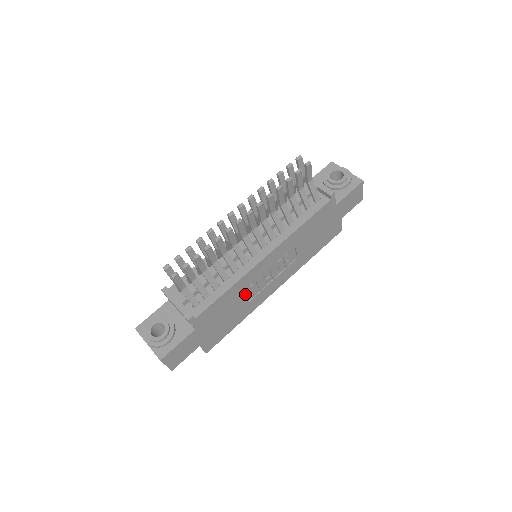
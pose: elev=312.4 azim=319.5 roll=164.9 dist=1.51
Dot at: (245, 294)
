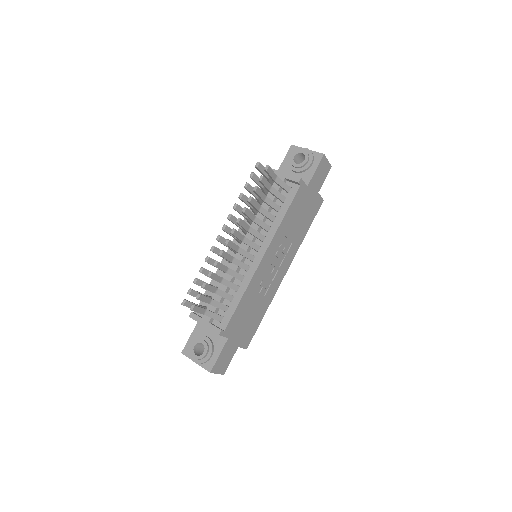
Dot at: (259, 292)
